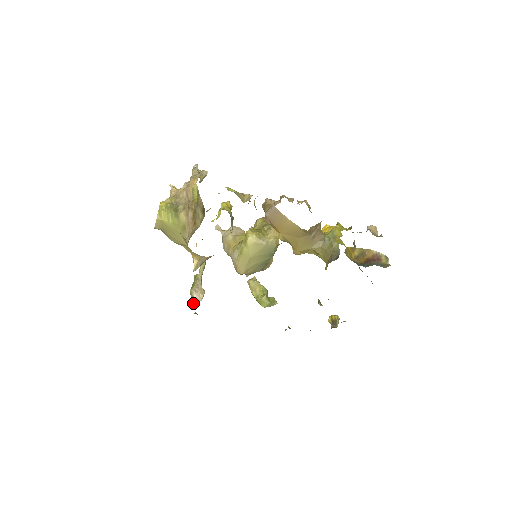
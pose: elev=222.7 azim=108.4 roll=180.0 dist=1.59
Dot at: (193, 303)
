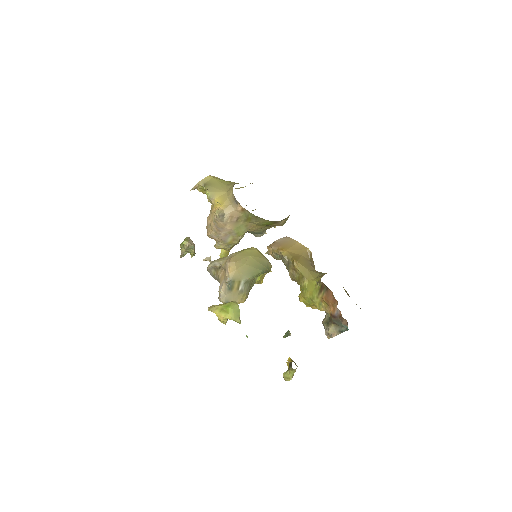
Dot at: (186, 241)
